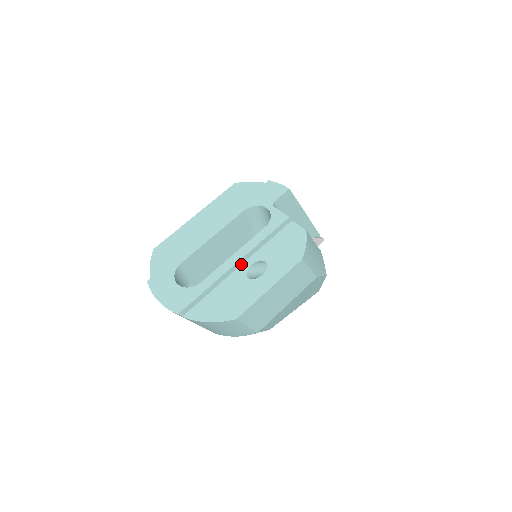
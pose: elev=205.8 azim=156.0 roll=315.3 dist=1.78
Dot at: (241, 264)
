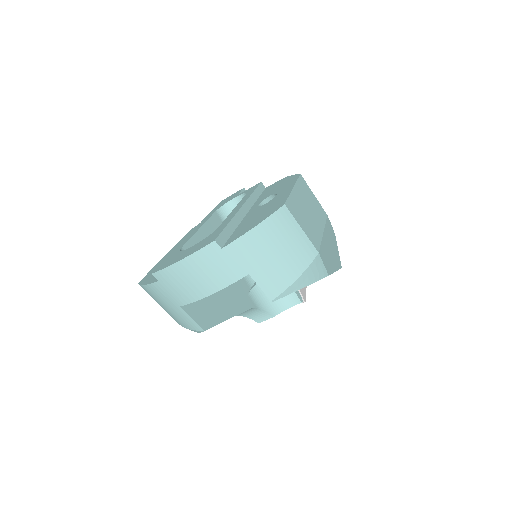
Dot at: (247, 211)
